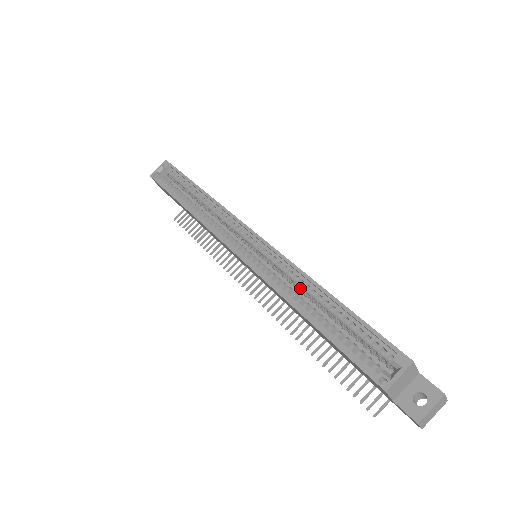
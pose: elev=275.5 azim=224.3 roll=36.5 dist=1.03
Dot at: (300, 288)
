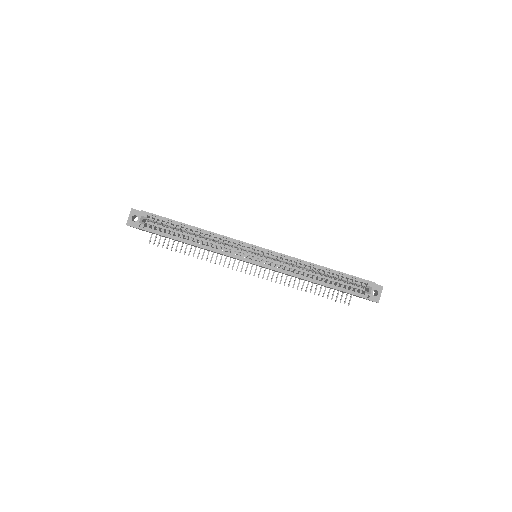
Dot at: occluded
